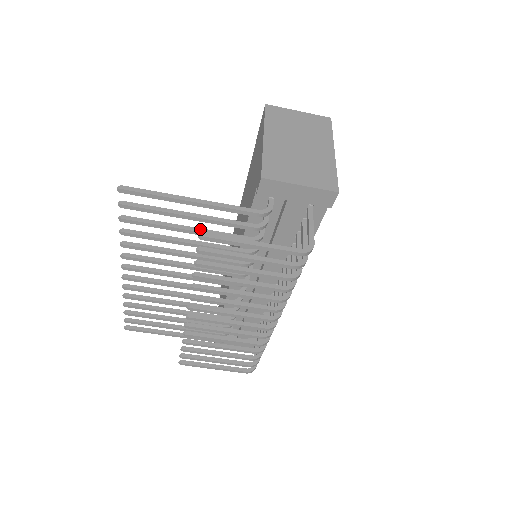
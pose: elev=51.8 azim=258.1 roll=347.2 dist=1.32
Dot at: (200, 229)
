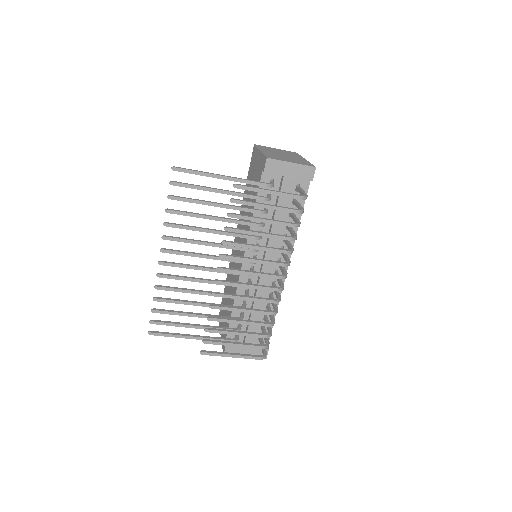
Dot at: (225, 204)
